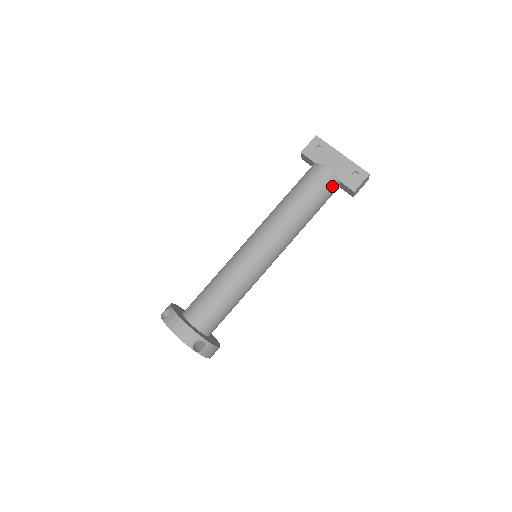
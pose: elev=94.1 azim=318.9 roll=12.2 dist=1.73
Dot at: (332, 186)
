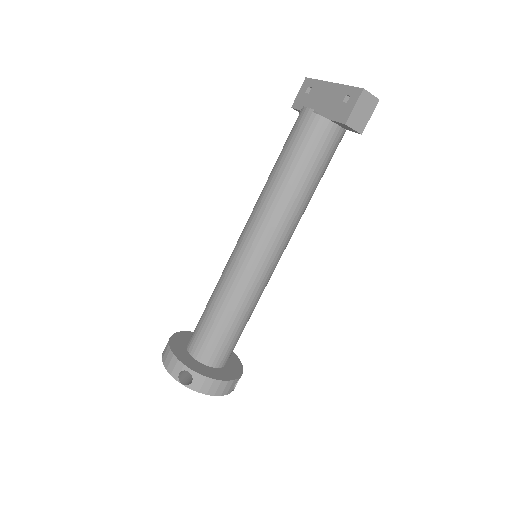
Dot at: (319, 130)
